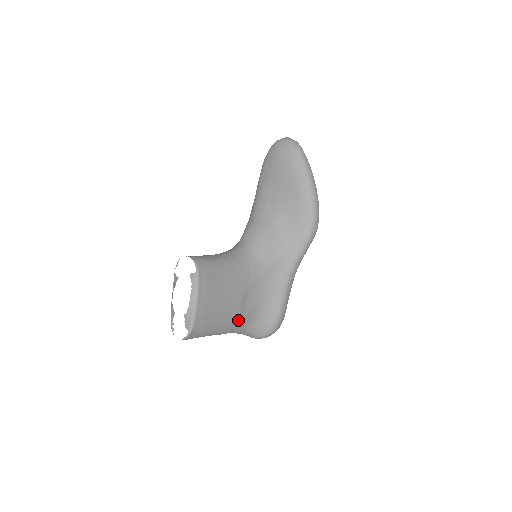
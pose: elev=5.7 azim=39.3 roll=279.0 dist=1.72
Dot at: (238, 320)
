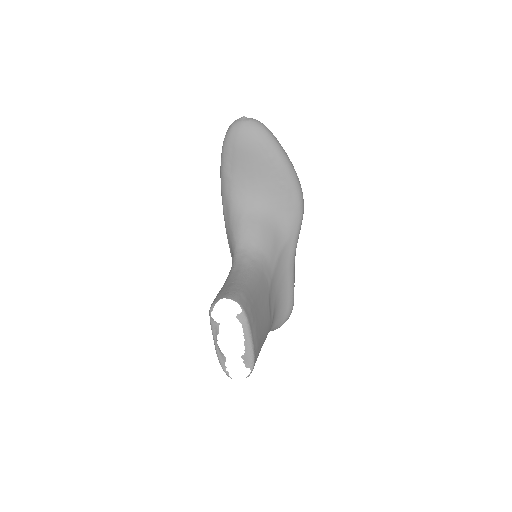
Dot at: (269, 328)
